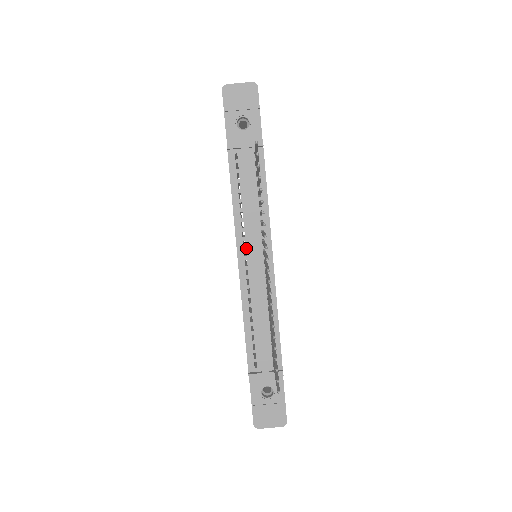
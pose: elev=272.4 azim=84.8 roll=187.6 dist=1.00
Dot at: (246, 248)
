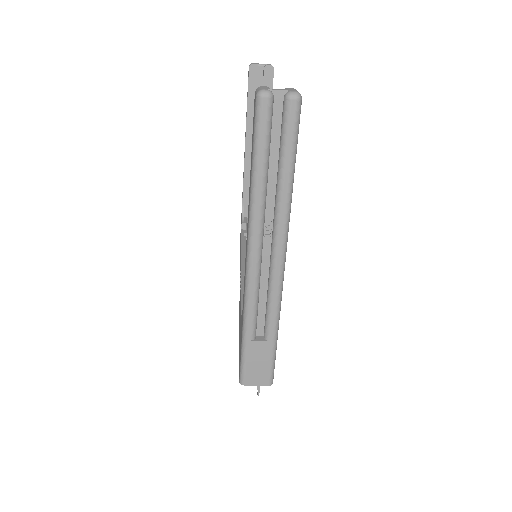
Dot at: occluded
